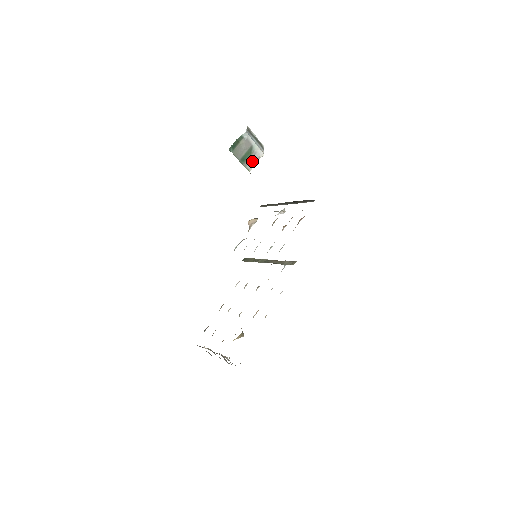
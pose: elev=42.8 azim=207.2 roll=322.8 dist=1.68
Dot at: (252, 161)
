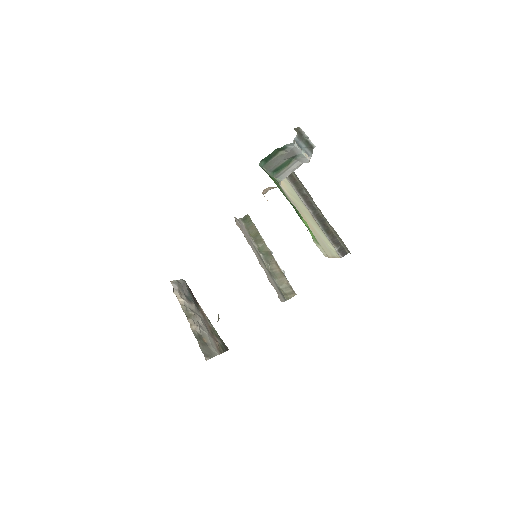
Dot at: (289, 170)
